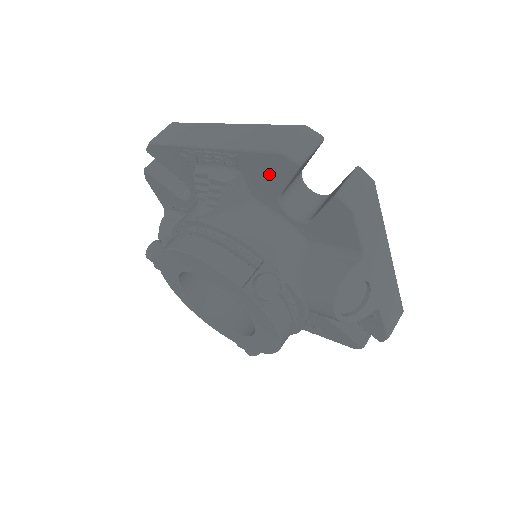
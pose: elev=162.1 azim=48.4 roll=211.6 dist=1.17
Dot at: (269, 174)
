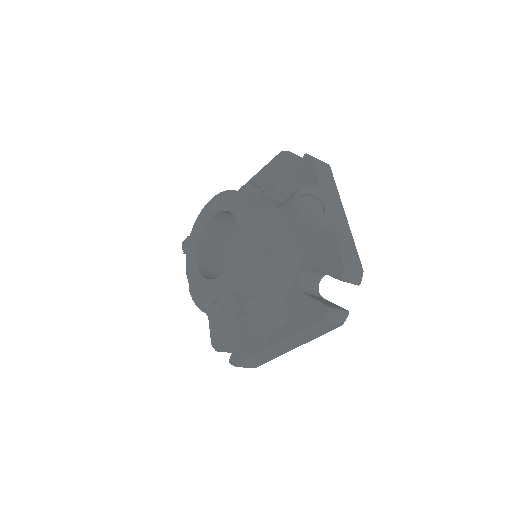
Dot at: (273, 171)
